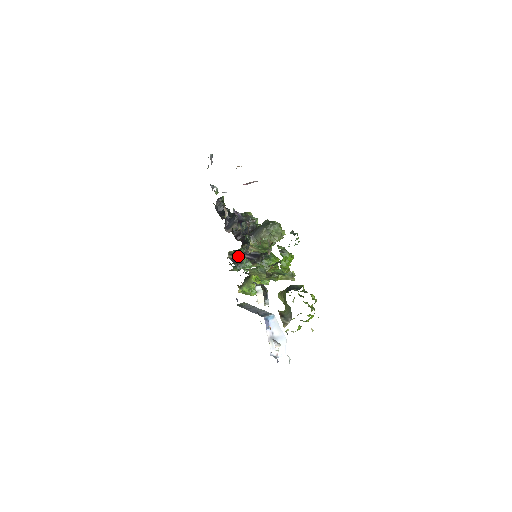
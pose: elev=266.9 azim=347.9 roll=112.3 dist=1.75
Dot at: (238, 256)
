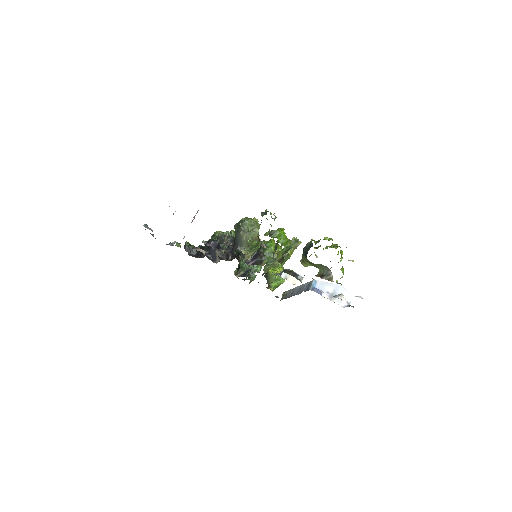
Dot at: (243, 269)
